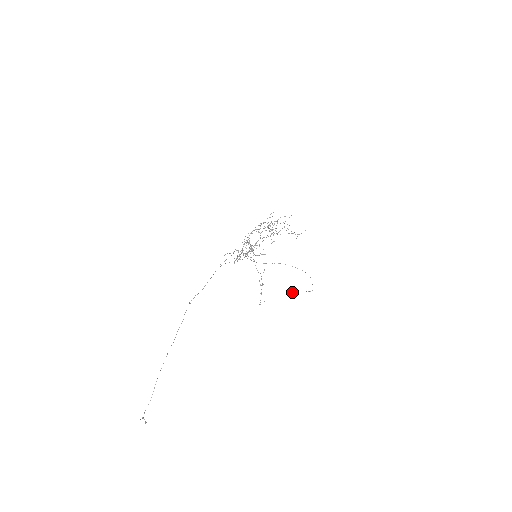
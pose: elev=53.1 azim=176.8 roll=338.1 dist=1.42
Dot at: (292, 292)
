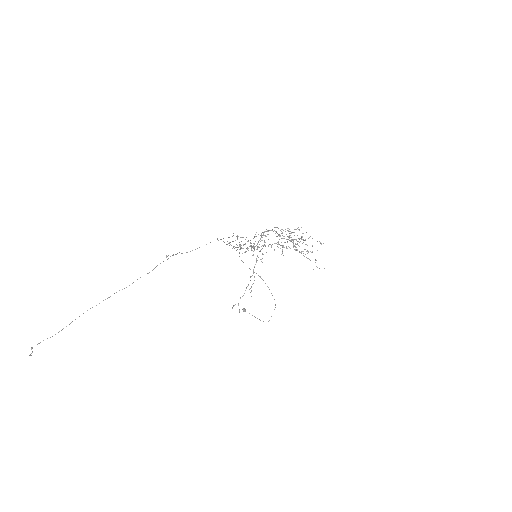
Dot at: (243, 309)
